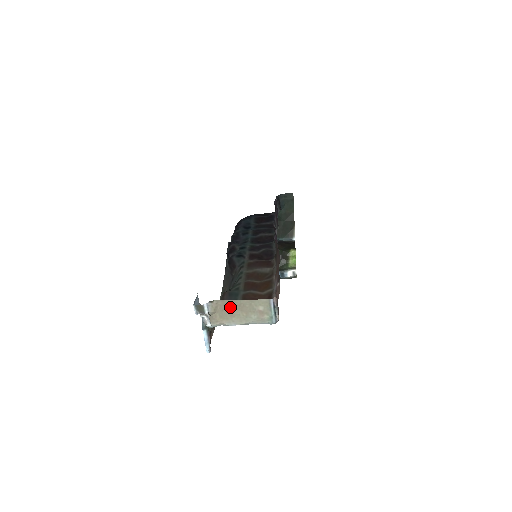
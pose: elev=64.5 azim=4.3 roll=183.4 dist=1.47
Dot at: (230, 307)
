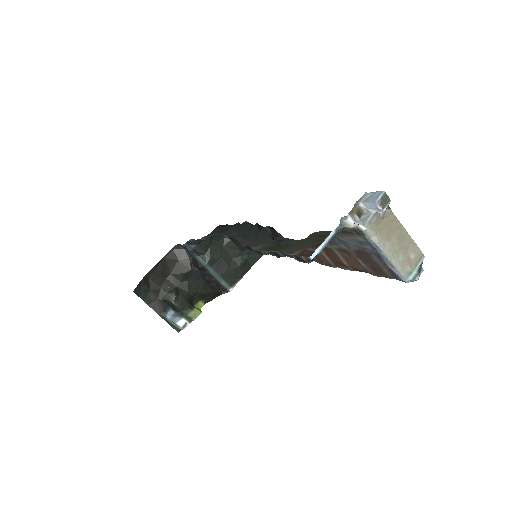
Dot at: (394, 229)
